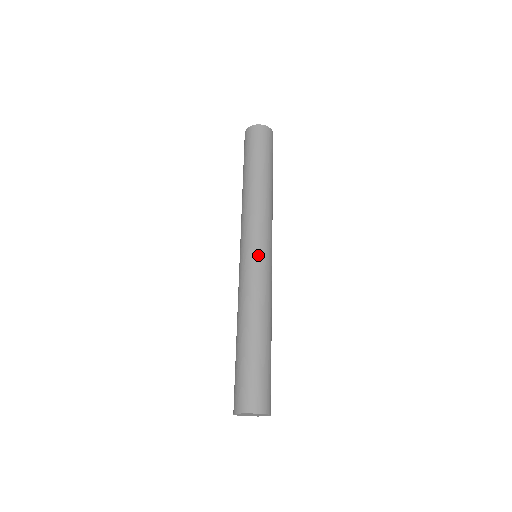
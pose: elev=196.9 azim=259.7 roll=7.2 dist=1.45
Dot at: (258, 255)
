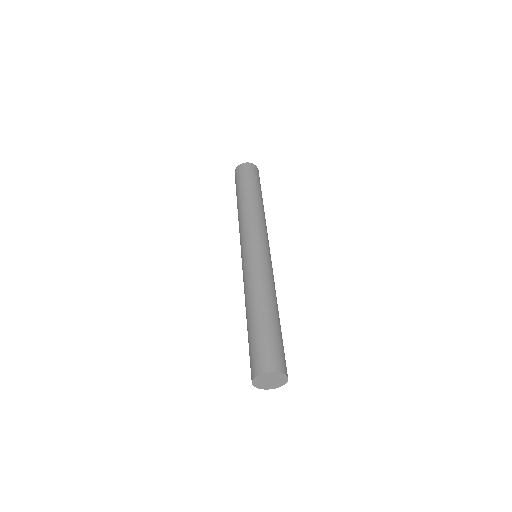
Dot at: (259, 250)
